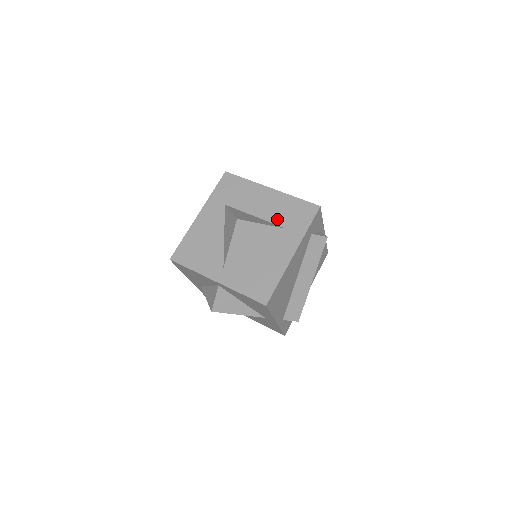
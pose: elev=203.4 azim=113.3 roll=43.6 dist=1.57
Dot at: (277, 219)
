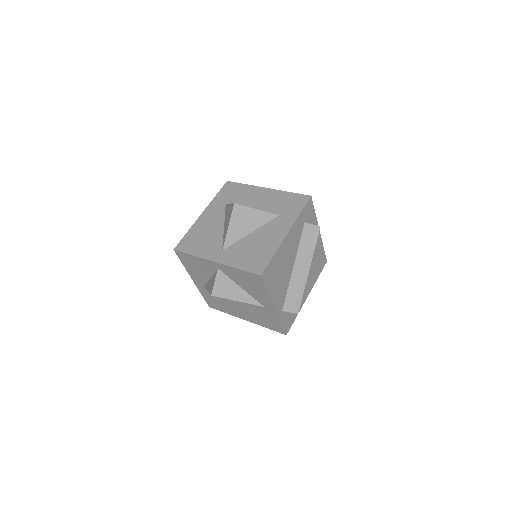
Dot at: (272, 209)
